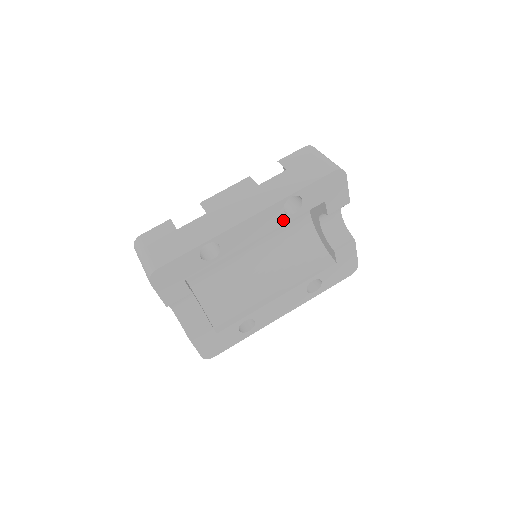
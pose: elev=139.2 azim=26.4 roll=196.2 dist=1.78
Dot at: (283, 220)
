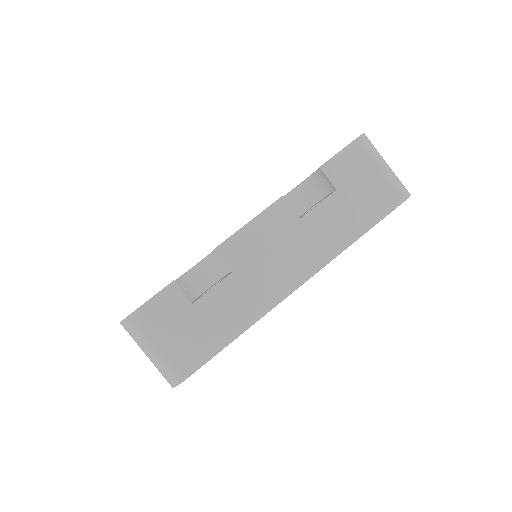
Dot at: occluded
